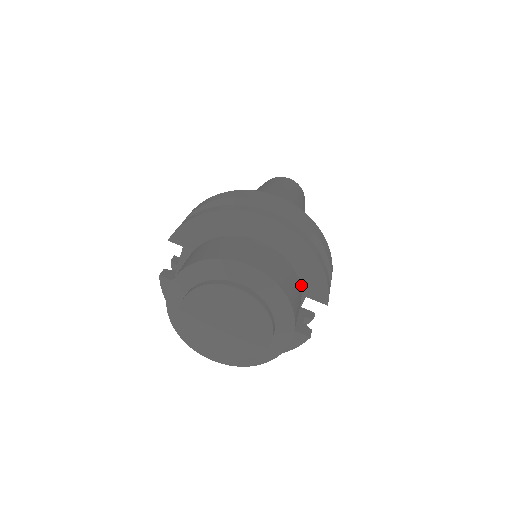
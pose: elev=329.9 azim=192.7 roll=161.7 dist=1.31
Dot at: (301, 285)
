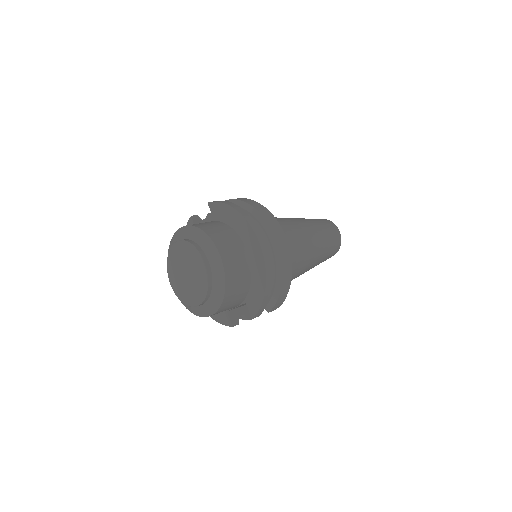
Dot at: (248, 294)
